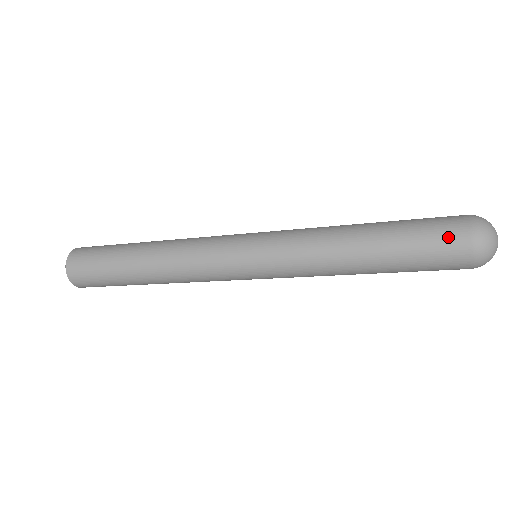
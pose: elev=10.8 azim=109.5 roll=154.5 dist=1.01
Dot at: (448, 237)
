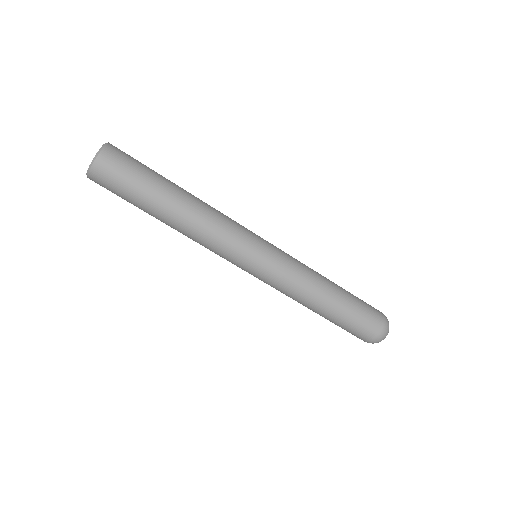
Dot at: (374, 310)
